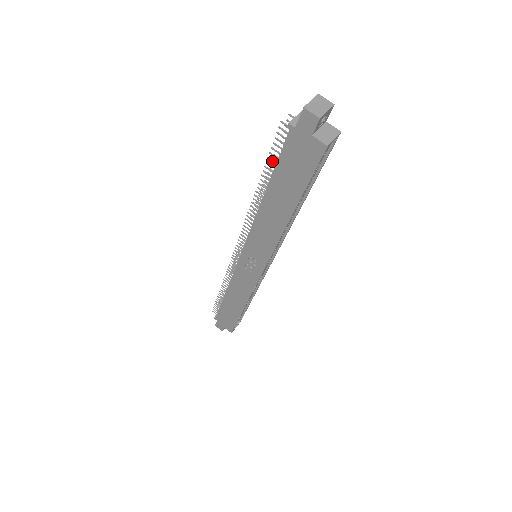
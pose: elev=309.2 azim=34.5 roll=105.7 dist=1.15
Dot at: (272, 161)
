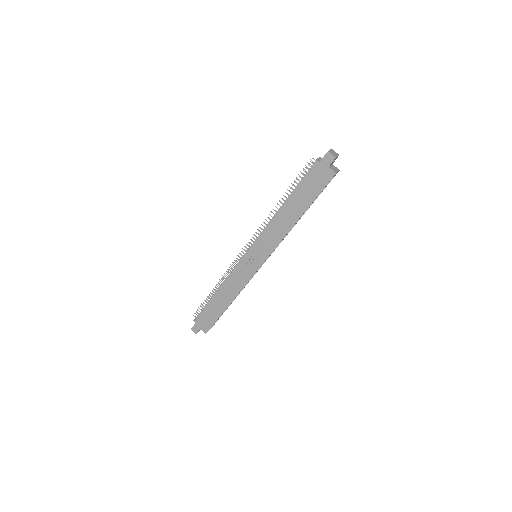
Dot at: occluded
